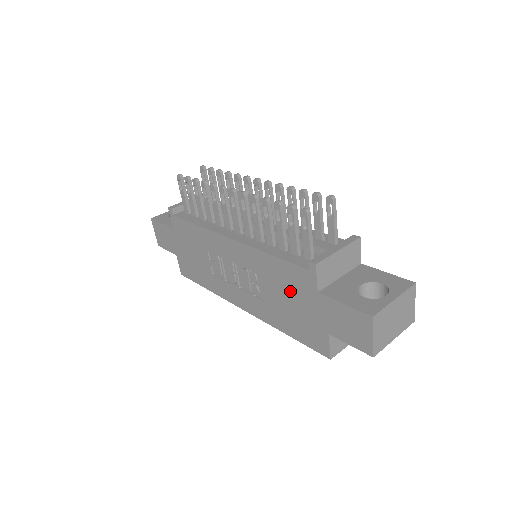
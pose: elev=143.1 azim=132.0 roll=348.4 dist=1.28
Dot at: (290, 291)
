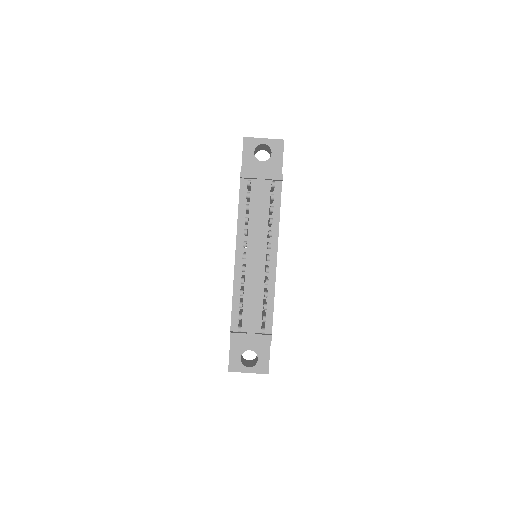
Dot at: occluded
